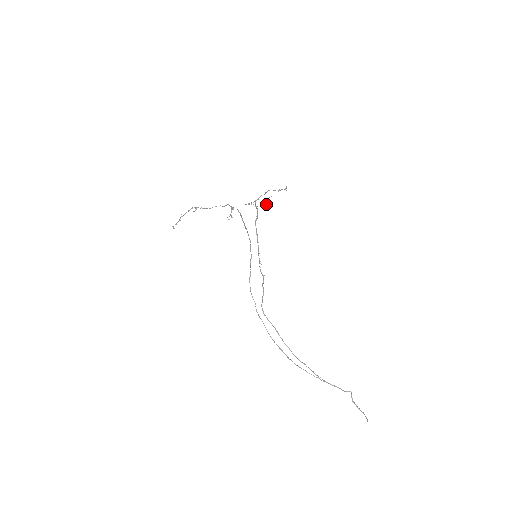
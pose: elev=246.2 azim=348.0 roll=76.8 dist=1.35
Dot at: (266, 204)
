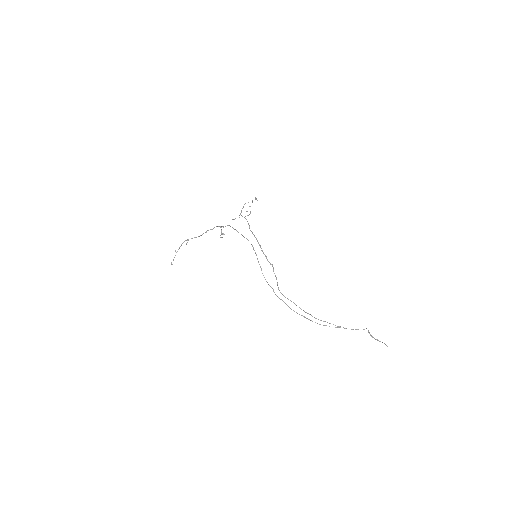
Dot at: (250, 213)
